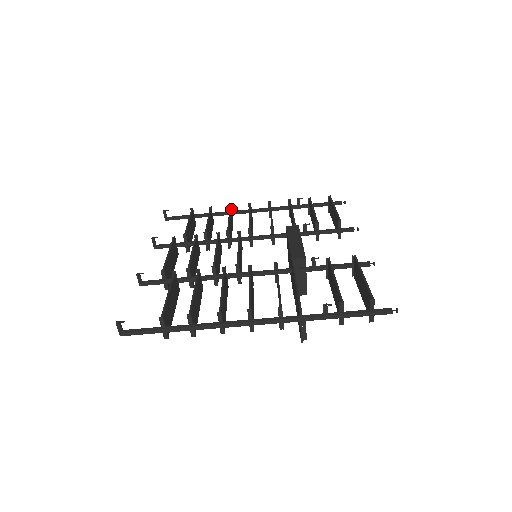
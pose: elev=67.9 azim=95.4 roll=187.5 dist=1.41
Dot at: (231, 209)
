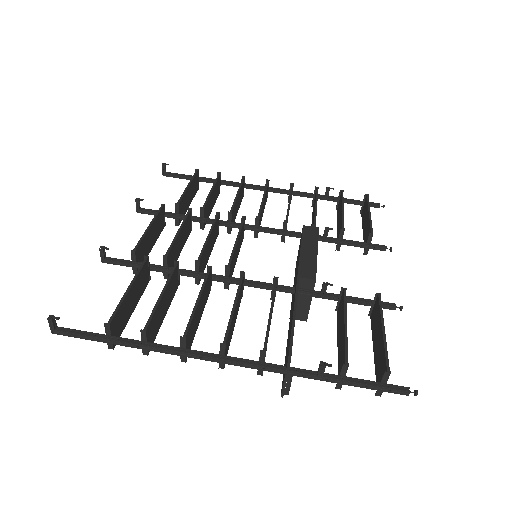
Dot at: (244, 181)
